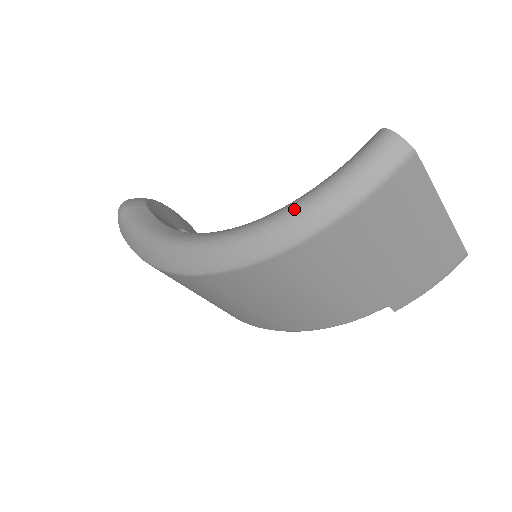
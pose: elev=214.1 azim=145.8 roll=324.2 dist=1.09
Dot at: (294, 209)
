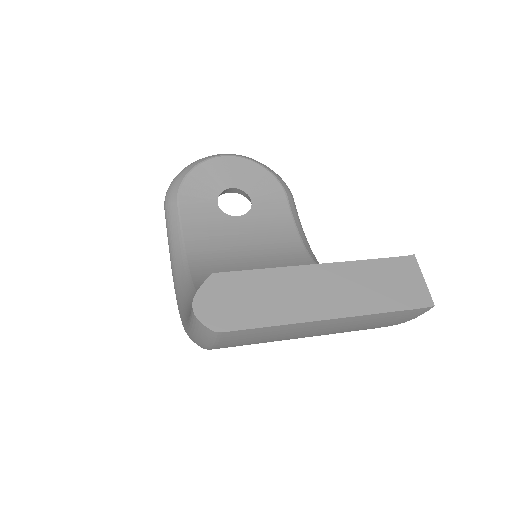
Dot at: (184, 328)
